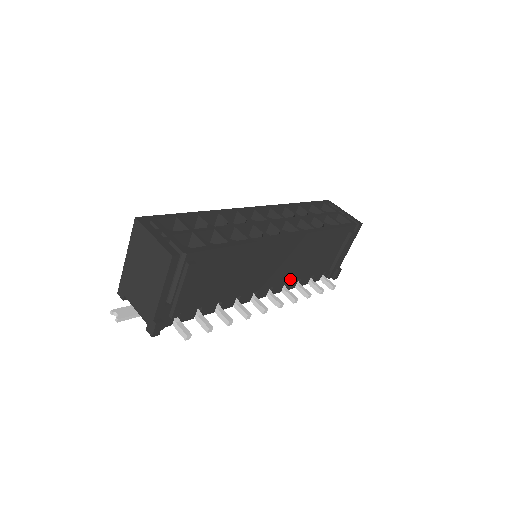
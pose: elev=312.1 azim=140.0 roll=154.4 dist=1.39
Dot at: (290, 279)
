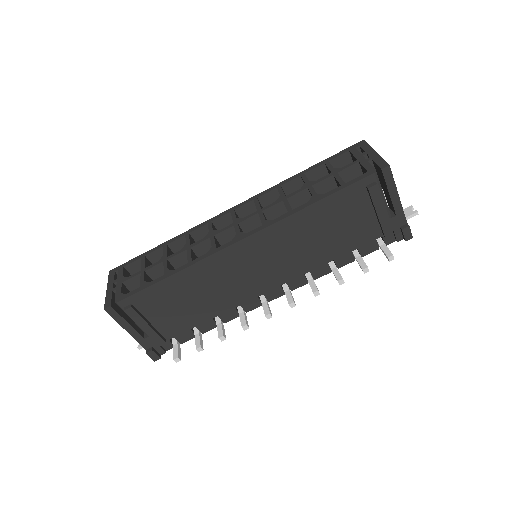
Dot at: (306, 269)
